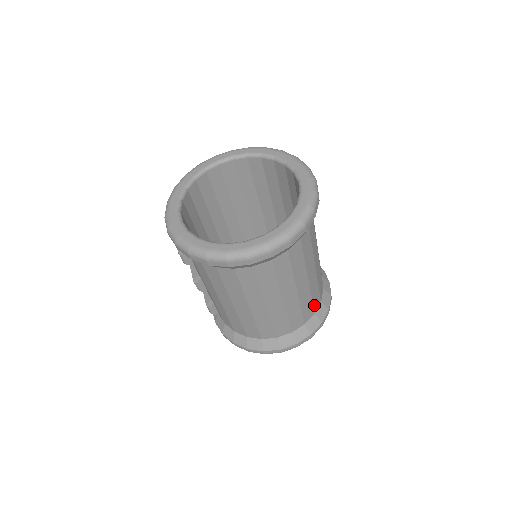
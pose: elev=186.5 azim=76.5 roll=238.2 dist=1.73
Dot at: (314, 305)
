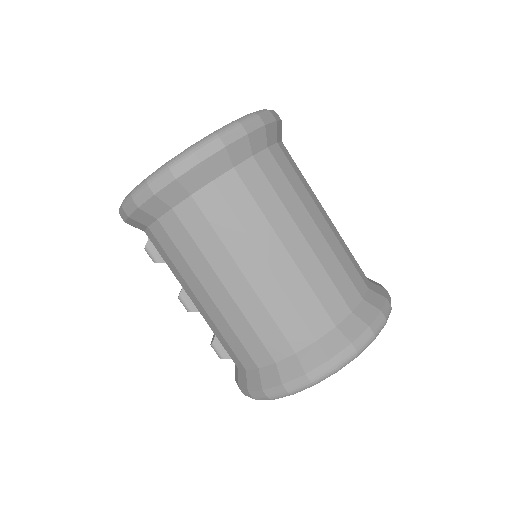
Dot at: (343, 294)
